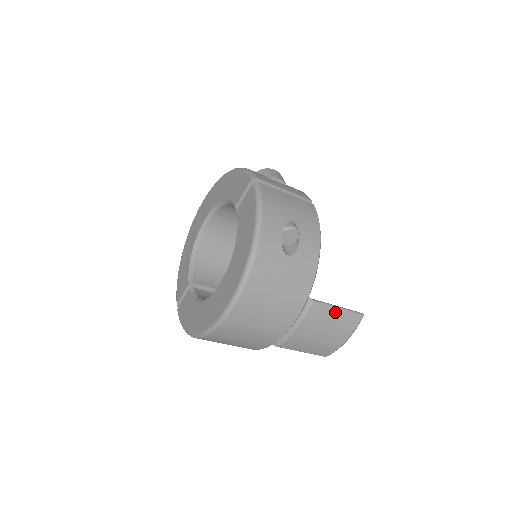
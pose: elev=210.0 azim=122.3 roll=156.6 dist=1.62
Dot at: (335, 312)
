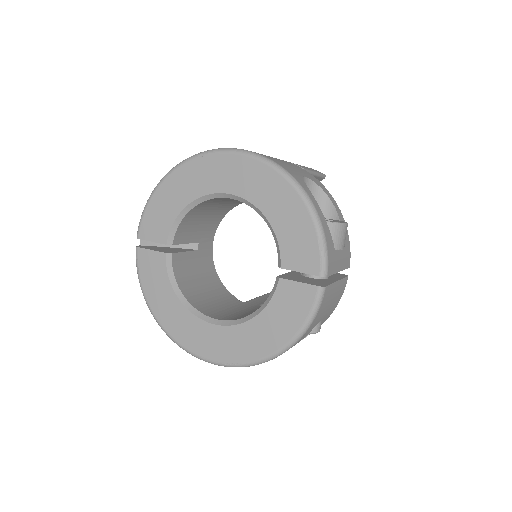
Dot at: occluded
